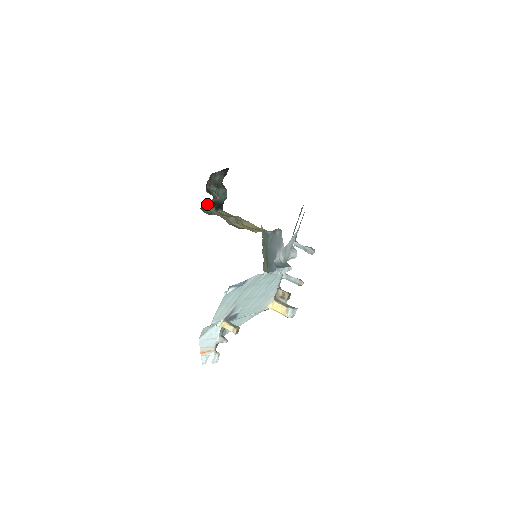
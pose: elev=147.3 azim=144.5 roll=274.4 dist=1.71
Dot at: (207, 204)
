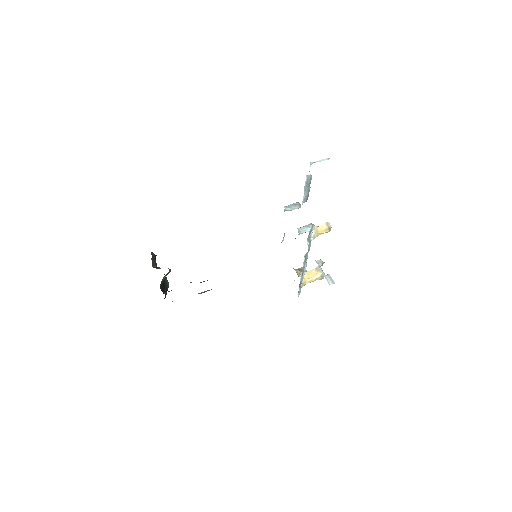
Dot at: (162, 283)
